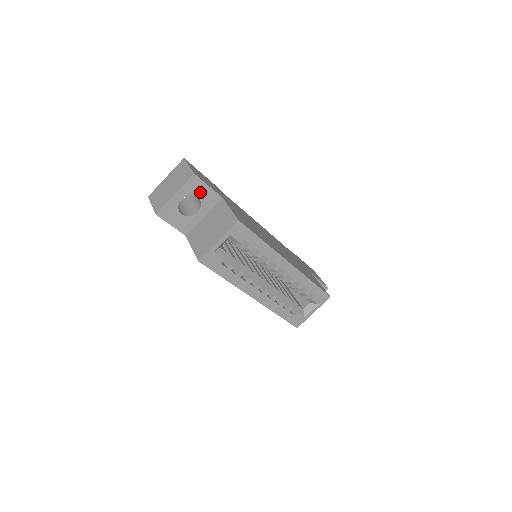
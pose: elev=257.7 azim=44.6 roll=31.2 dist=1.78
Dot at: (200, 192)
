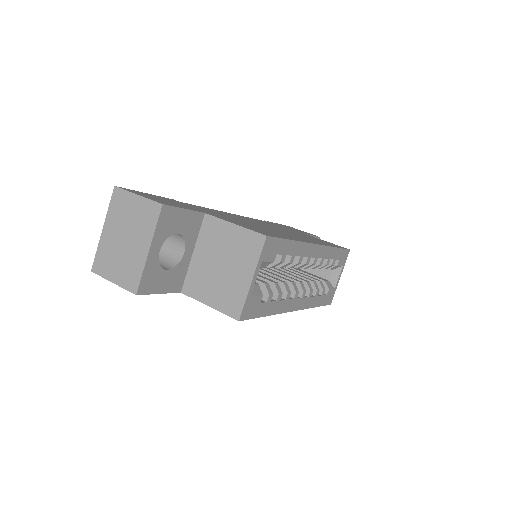
Dot at: (178, 224)
